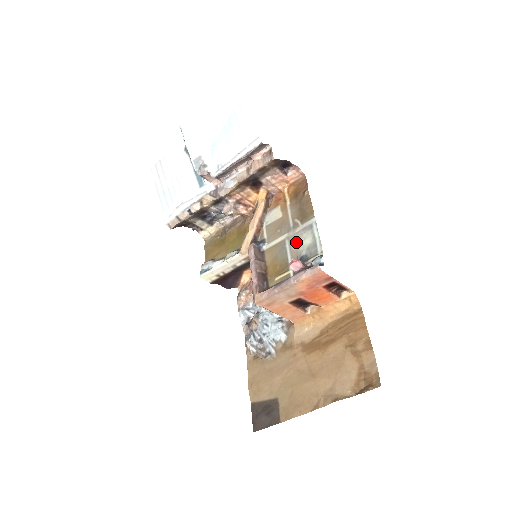
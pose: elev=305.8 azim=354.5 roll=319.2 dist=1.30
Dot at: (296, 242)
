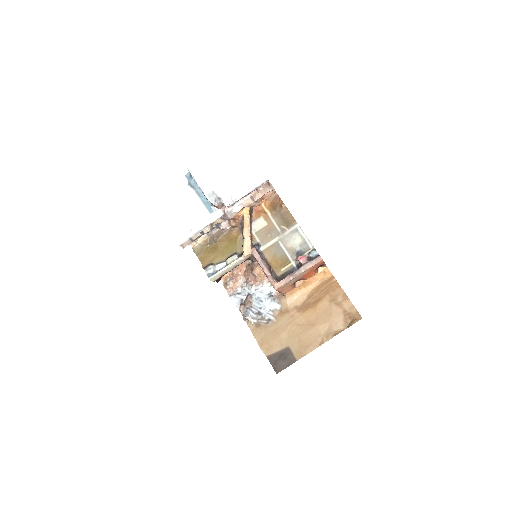
Dot at: (288, 242)
